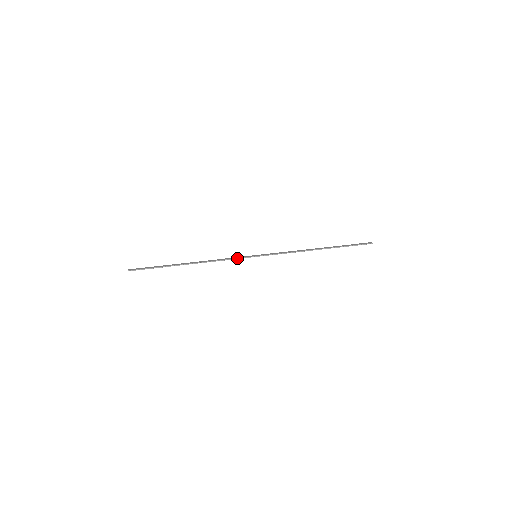
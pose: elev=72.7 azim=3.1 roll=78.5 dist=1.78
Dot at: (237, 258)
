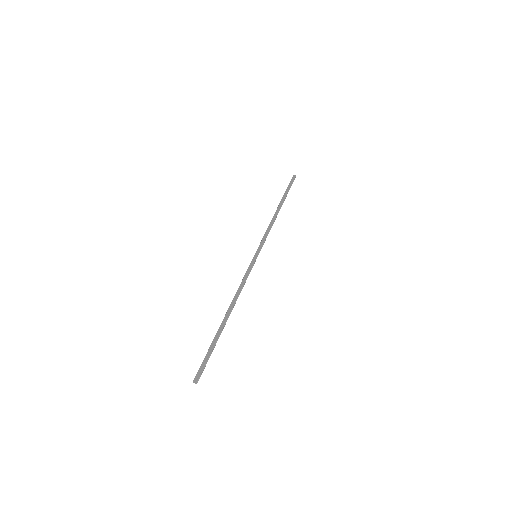
Dot at: occluded
